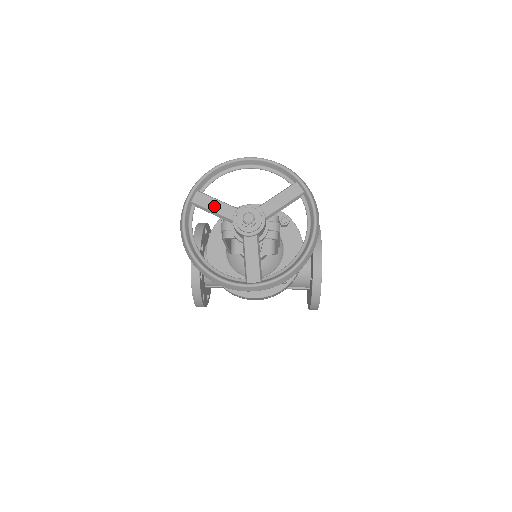
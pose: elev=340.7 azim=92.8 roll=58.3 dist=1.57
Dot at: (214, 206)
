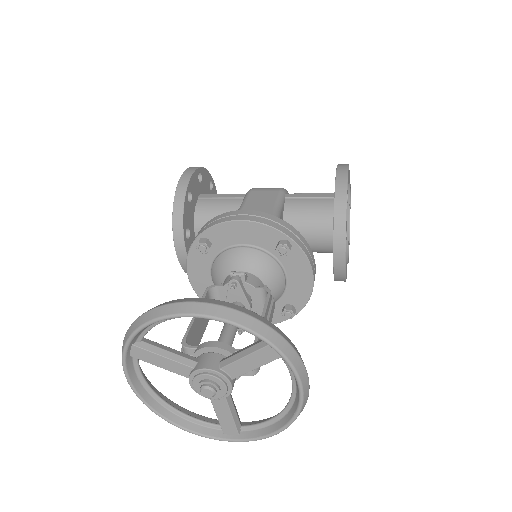
Dot at: (161, 363)
